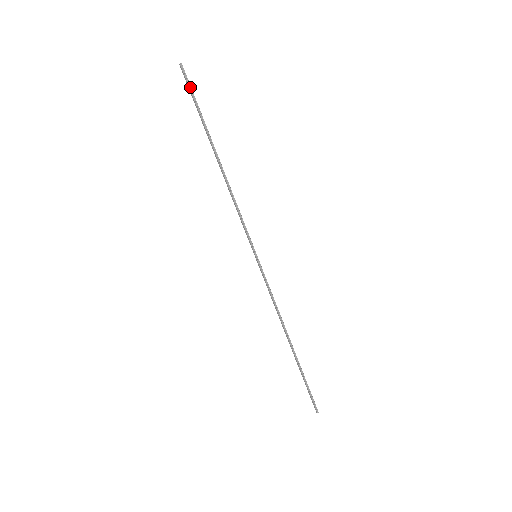
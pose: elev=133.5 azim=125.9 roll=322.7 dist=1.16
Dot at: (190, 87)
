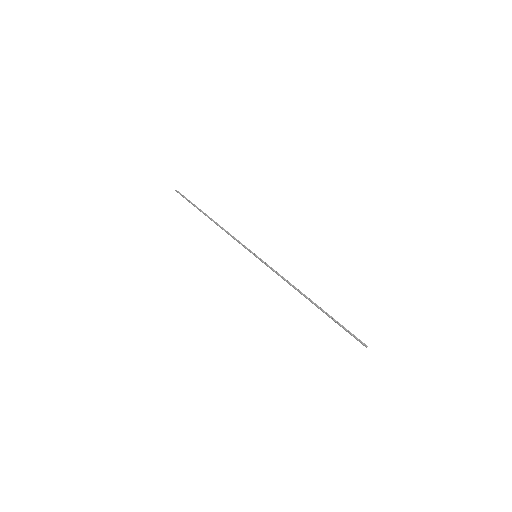
Dot at: (184, 196)
